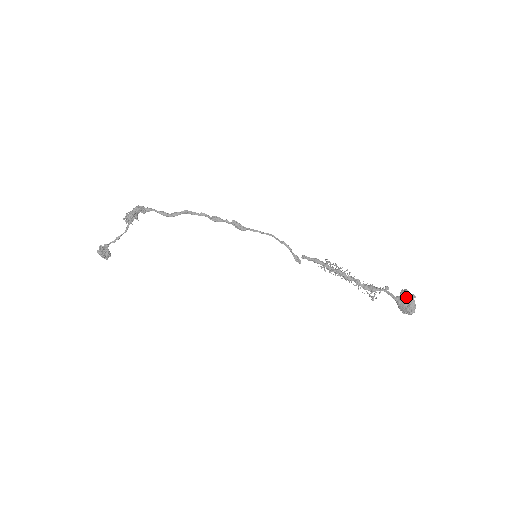
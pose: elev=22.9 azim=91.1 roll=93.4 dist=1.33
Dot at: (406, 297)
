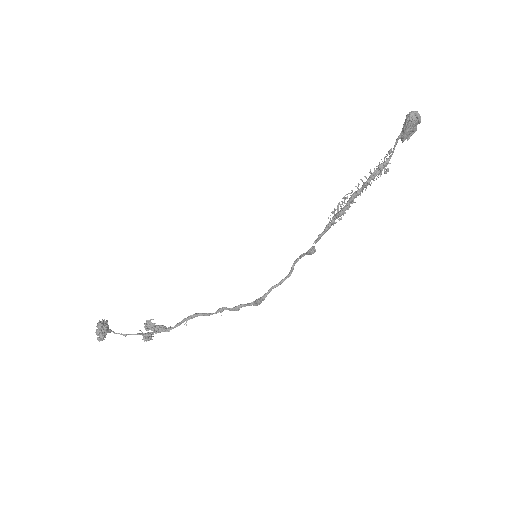
Dot at: occluded
